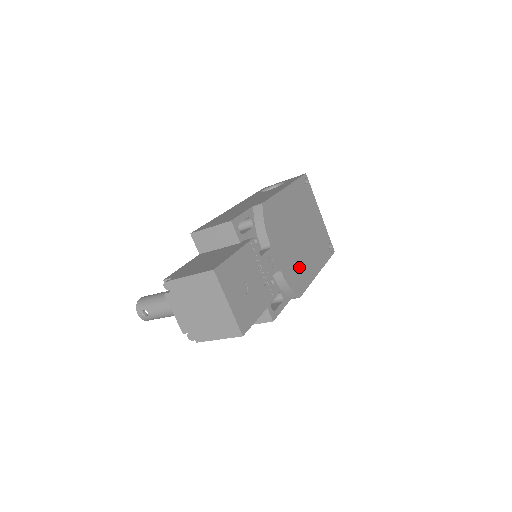
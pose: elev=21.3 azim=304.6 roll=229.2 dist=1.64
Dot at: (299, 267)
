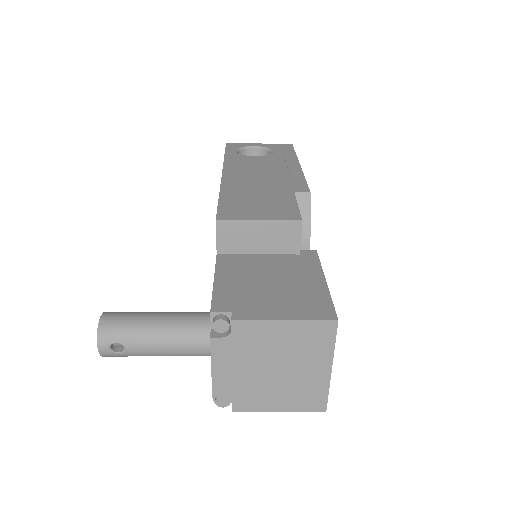
Dot at: occluded
